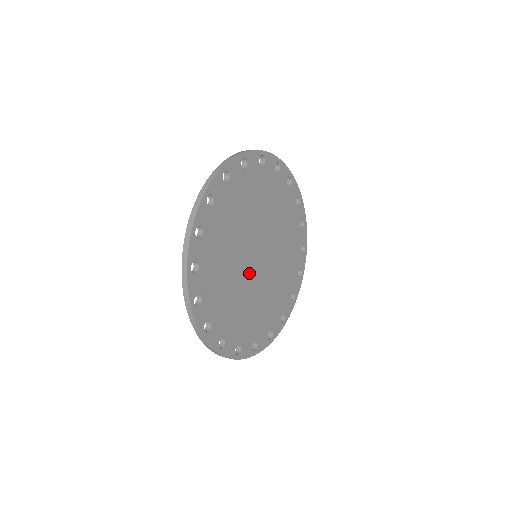
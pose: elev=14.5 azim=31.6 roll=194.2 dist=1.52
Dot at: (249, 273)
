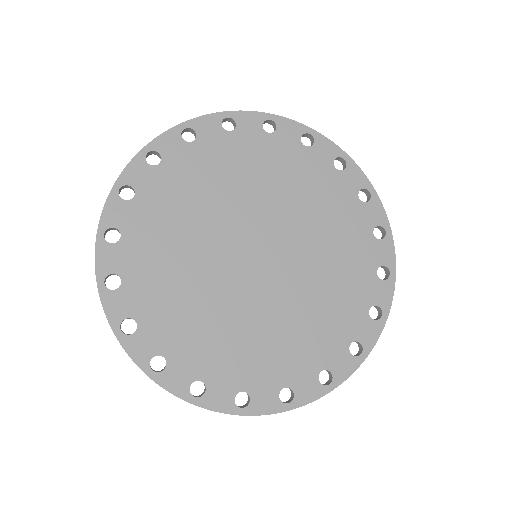
Dot at: (249, 286)
